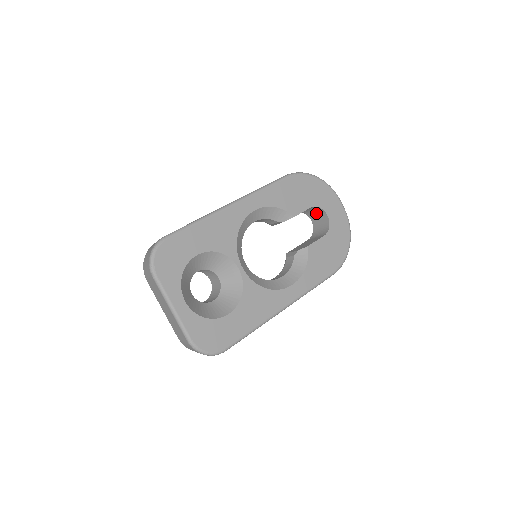
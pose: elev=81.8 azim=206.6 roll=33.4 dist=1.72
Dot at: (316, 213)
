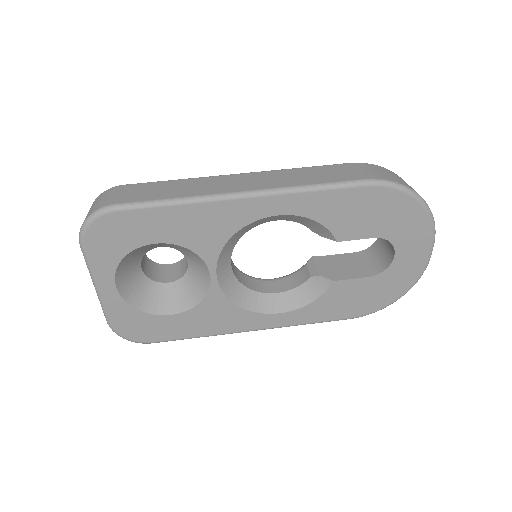
Dot at: occluded
